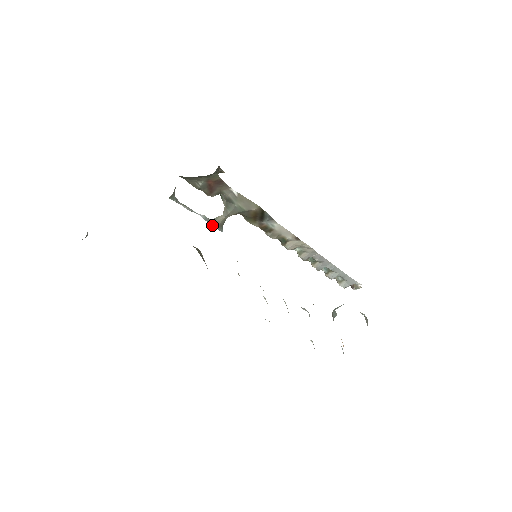
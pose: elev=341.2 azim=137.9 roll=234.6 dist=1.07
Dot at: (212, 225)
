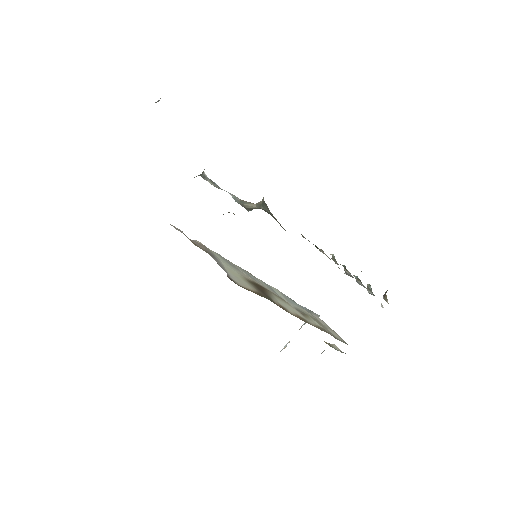
Dot at: (240, 204)
